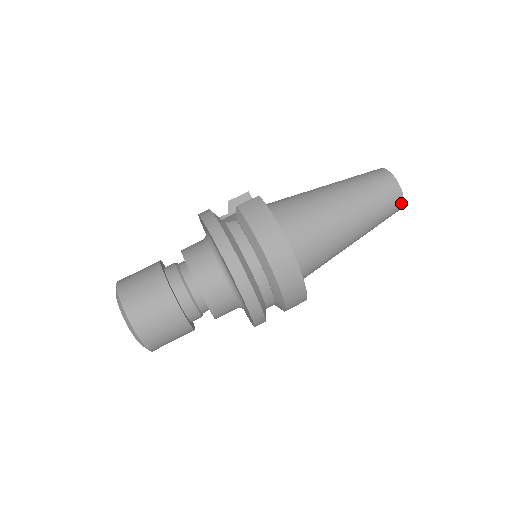
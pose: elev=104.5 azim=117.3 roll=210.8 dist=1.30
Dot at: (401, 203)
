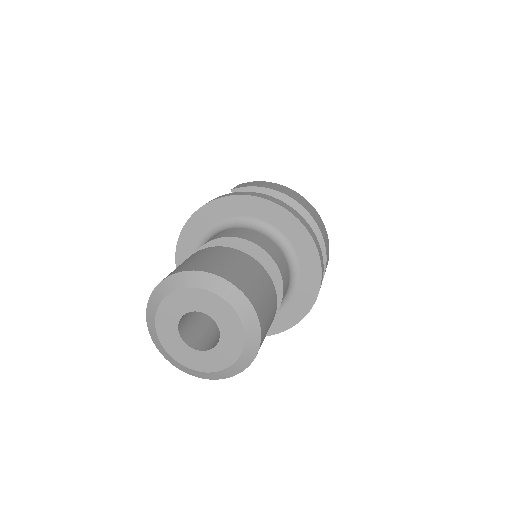
Dot at: occluded
